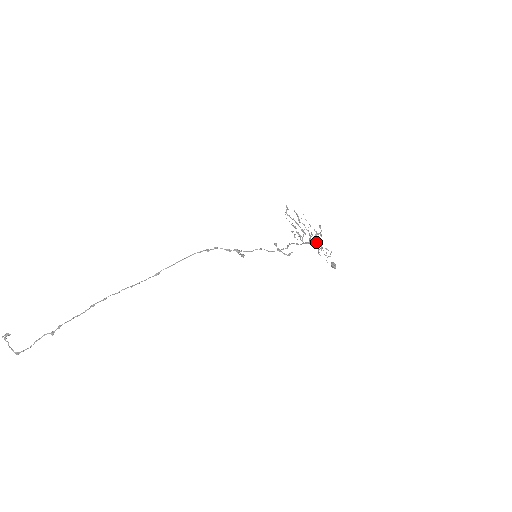
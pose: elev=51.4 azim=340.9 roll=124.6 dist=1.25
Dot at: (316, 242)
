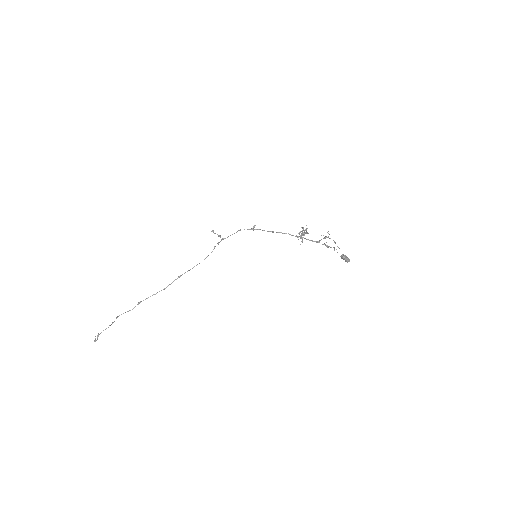
Dot at: (325, 244)
